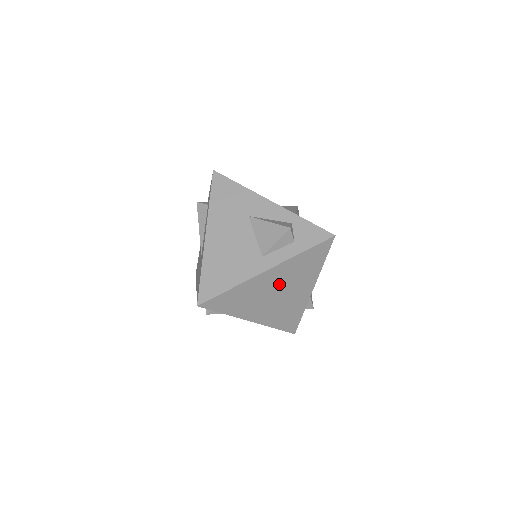
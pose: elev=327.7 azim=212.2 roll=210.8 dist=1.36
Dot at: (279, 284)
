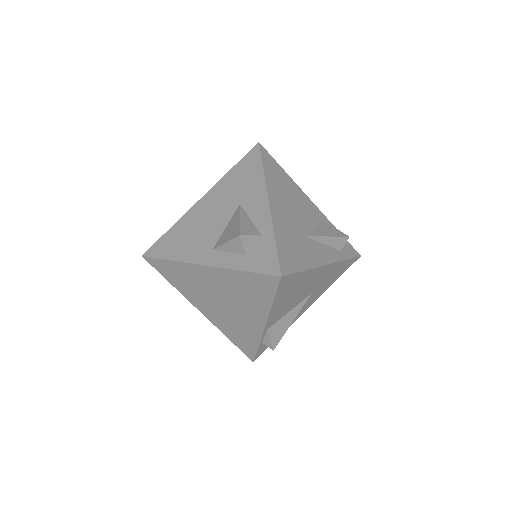
Dot at: (222, 291)
